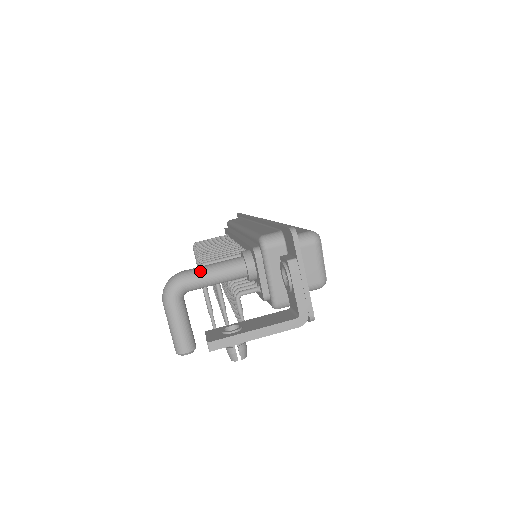
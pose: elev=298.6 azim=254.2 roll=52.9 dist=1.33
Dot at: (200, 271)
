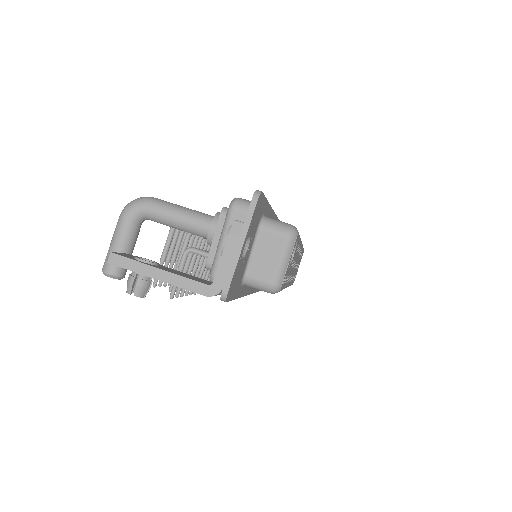
Dot at: (168, 205)
